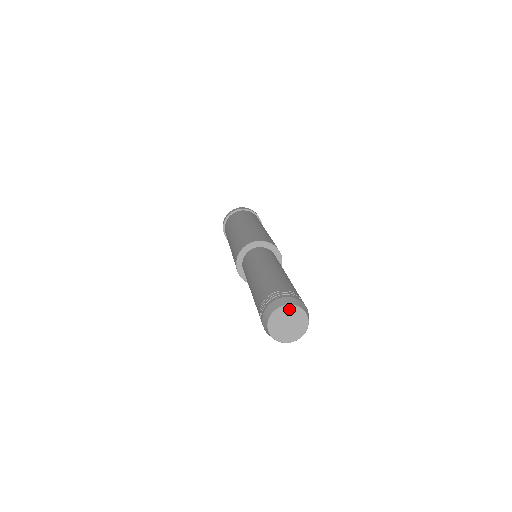
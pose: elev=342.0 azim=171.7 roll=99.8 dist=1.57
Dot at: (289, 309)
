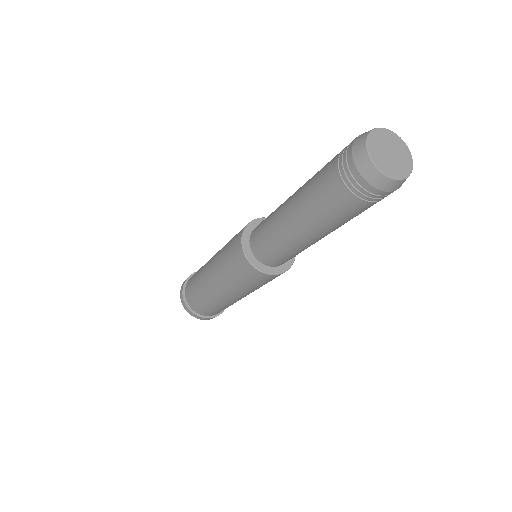
Dot at: (373, 138)
